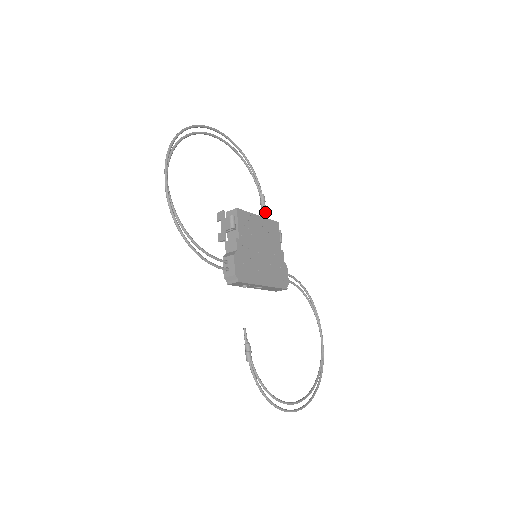
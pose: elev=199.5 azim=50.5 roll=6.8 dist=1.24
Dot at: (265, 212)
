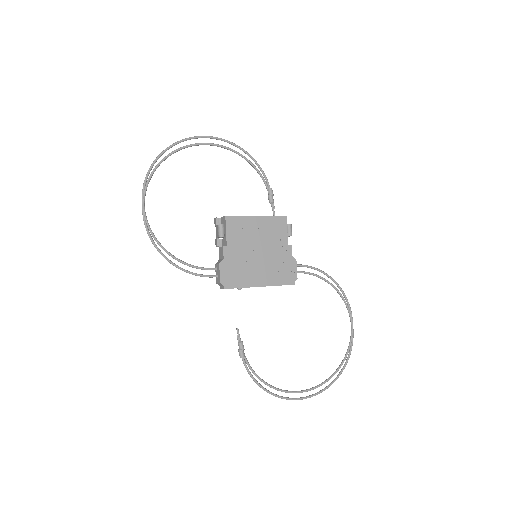
Dot at: (273, 206)
